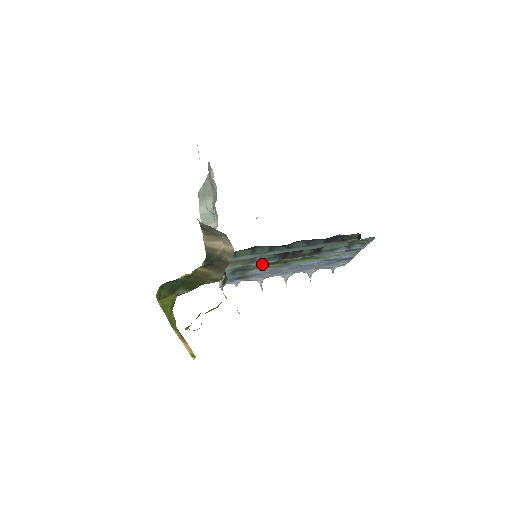
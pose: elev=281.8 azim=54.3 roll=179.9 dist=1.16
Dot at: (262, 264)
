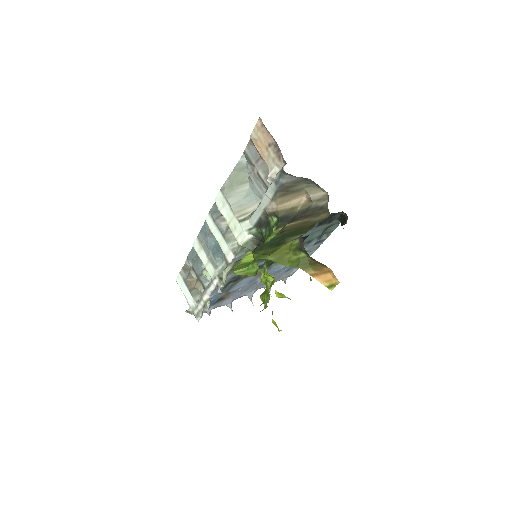
Dot at: occluded
